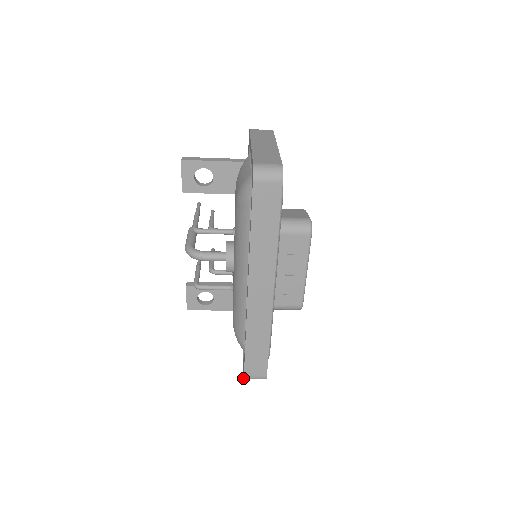
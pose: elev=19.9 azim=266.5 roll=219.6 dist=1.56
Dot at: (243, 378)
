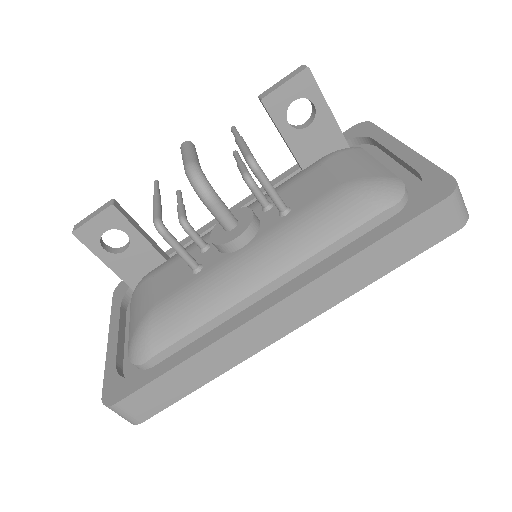
Dot at: (104, 402)
